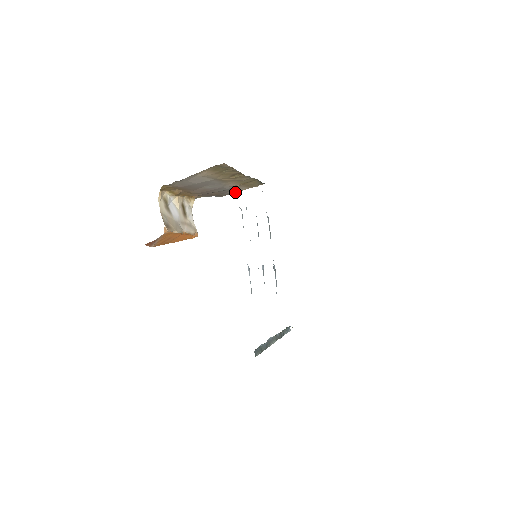
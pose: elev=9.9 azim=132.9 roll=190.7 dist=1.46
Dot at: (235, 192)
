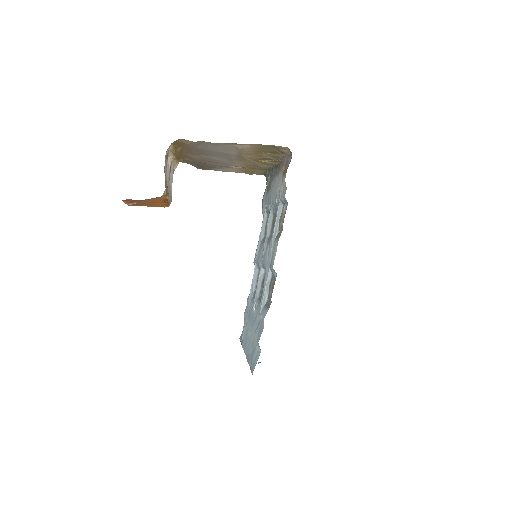
Dot at: (220, 170)
